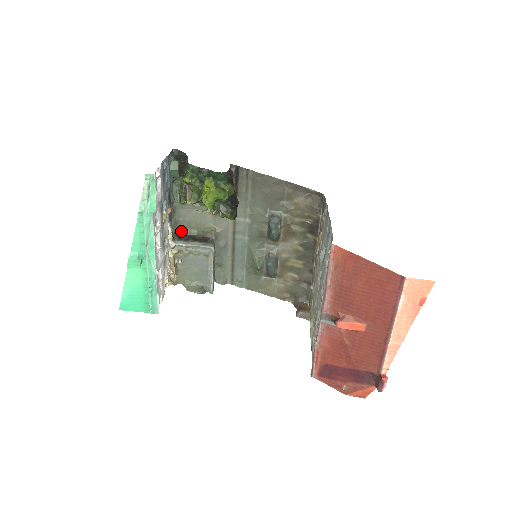
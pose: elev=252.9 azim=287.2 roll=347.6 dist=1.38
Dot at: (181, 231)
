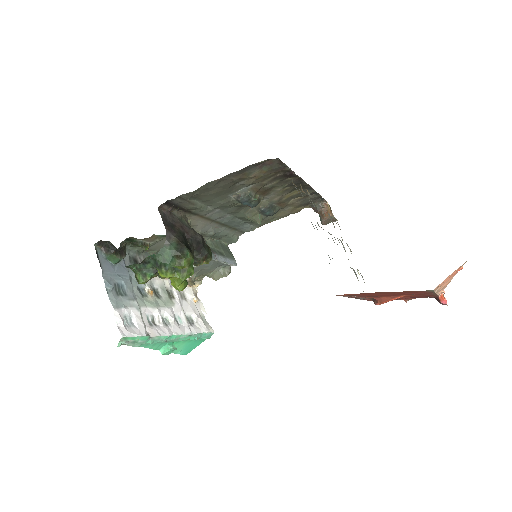
Dot at: occluded
